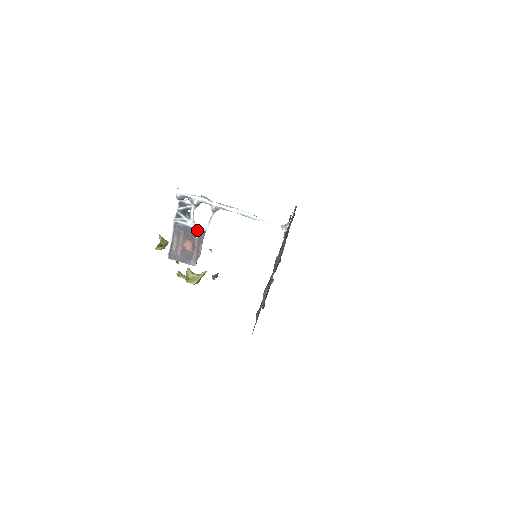
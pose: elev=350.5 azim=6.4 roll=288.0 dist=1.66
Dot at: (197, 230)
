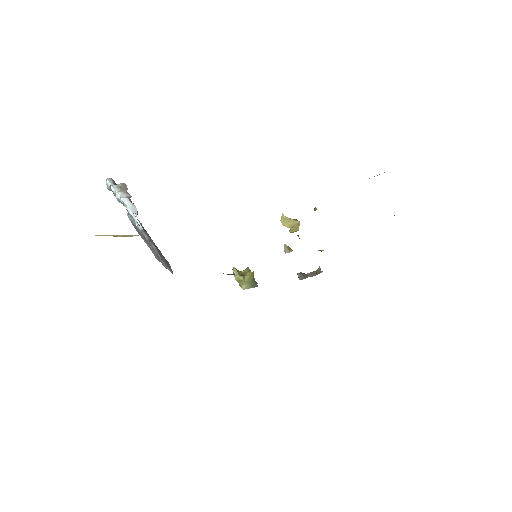
Dot at: (138, 229)
